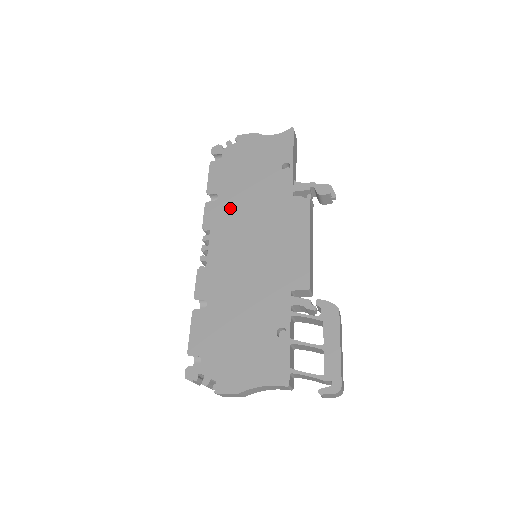
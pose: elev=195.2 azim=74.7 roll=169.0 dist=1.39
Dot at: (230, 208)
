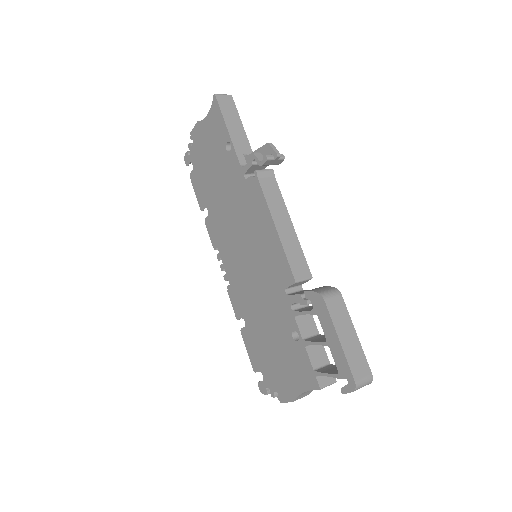
Dot at: (218, 218)
